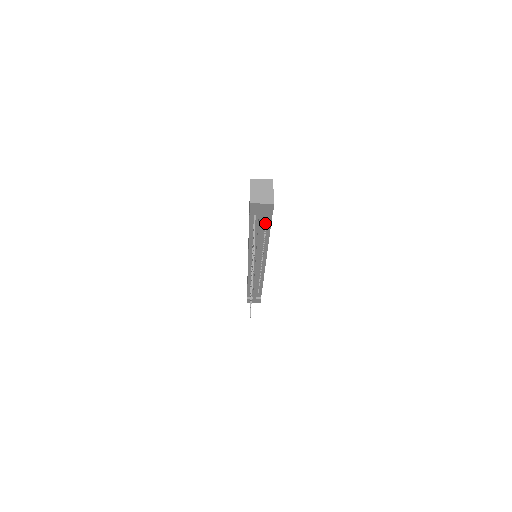
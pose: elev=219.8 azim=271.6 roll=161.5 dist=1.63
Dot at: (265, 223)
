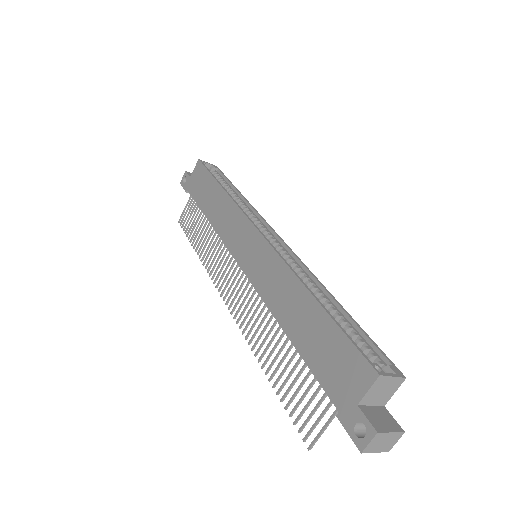
Dot at: occluded
